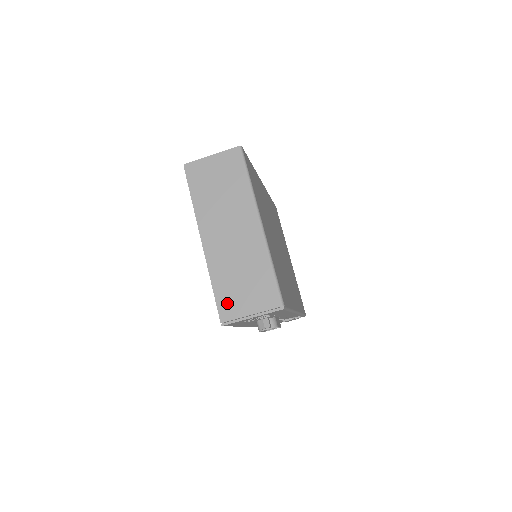
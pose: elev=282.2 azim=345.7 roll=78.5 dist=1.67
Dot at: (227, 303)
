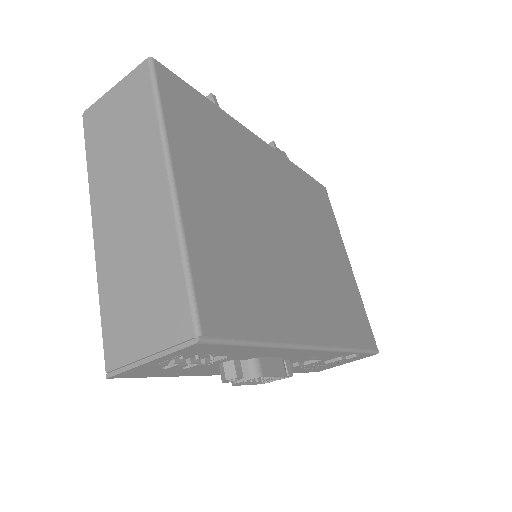
Dot at: (116, 334)
